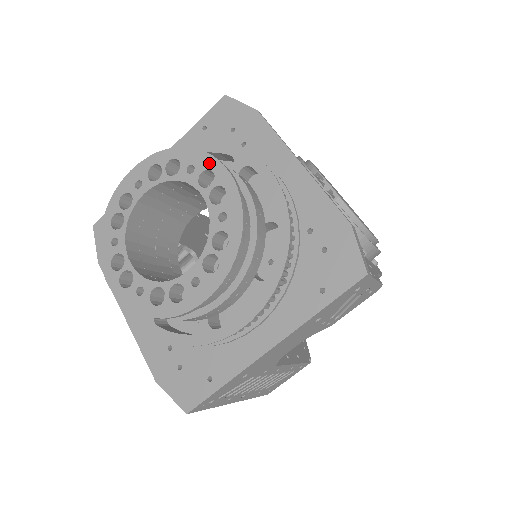
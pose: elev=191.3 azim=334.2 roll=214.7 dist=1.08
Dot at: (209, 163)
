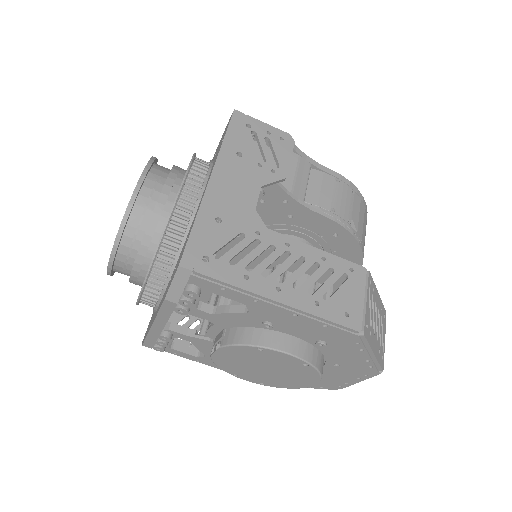
Dot at: occluded
